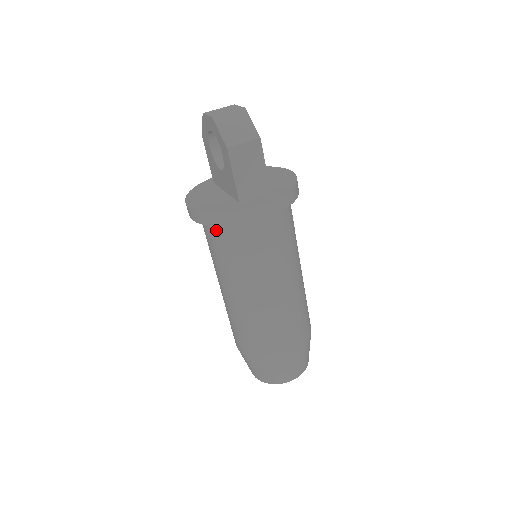
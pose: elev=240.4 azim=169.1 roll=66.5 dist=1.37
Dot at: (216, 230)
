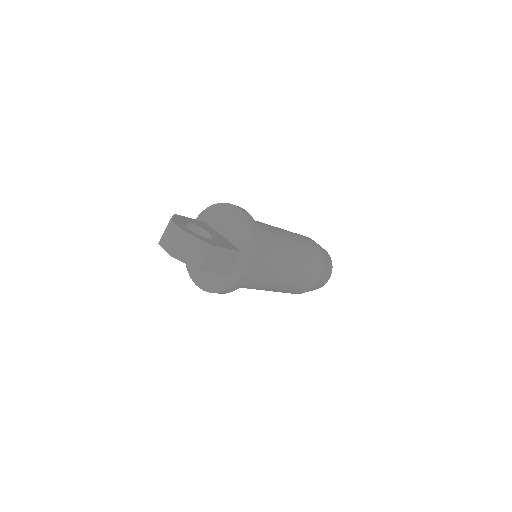
Dot at: occluded
